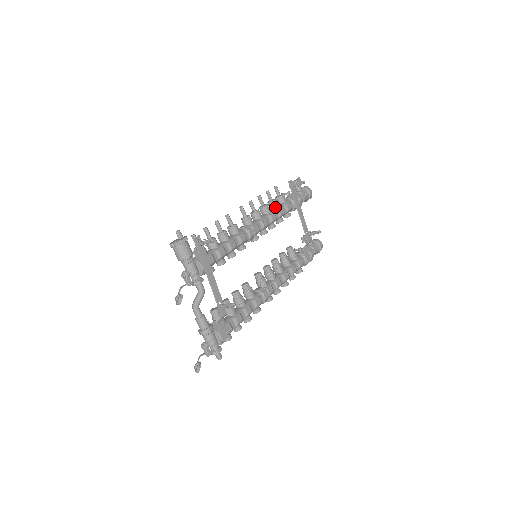
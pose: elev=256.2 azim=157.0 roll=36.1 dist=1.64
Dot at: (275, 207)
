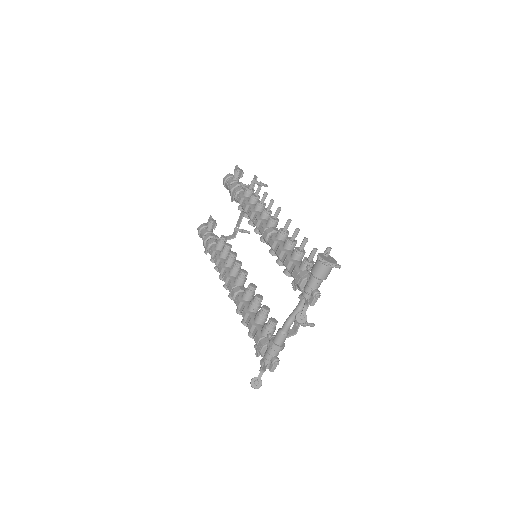
Dot at: occluded
